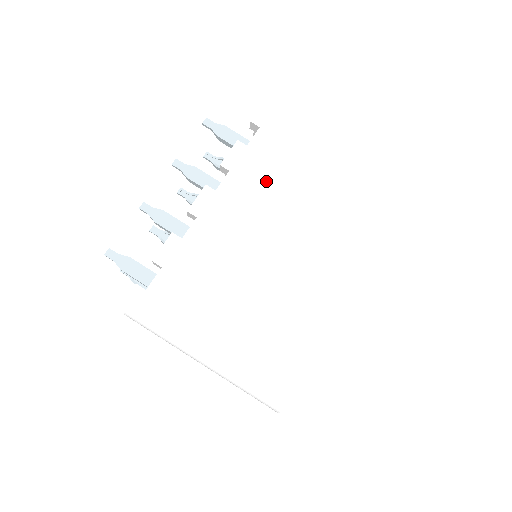
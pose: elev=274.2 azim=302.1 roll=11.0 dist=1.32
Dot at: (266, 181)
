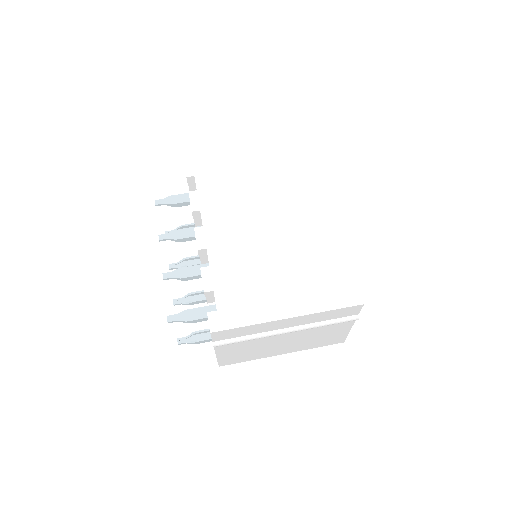
Dot at: (226, 199)
